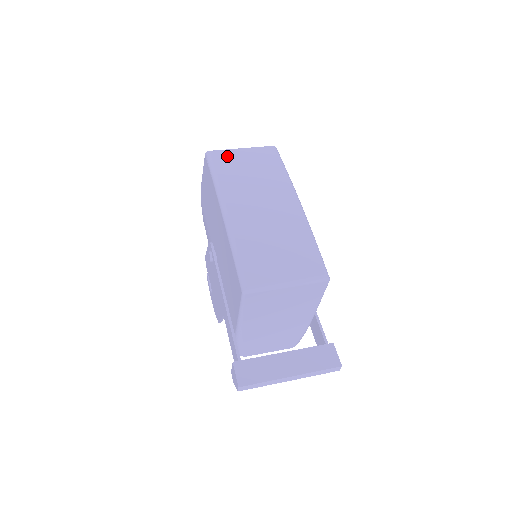
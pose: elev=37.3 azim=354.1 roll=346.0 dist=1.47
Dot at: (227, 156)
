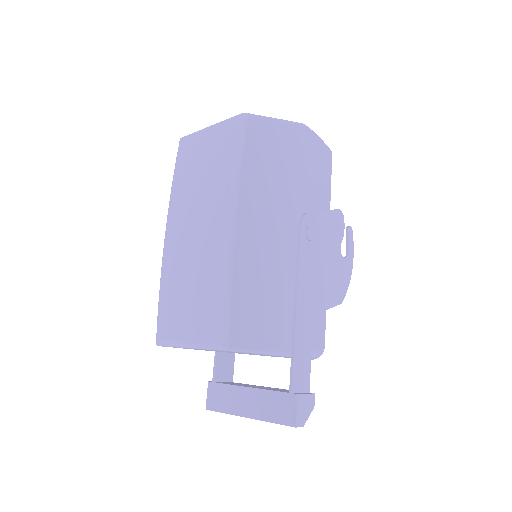
Dot at: (191, 145)
